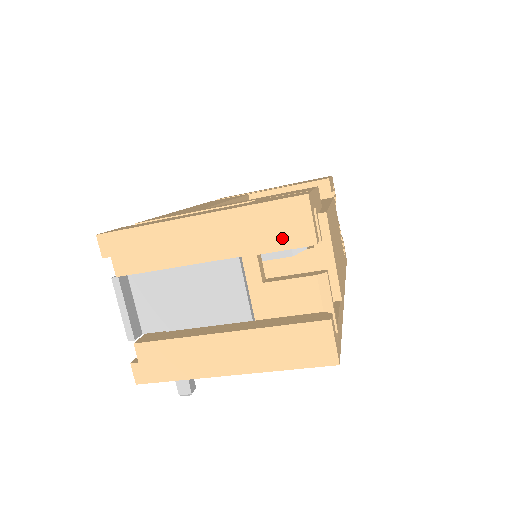
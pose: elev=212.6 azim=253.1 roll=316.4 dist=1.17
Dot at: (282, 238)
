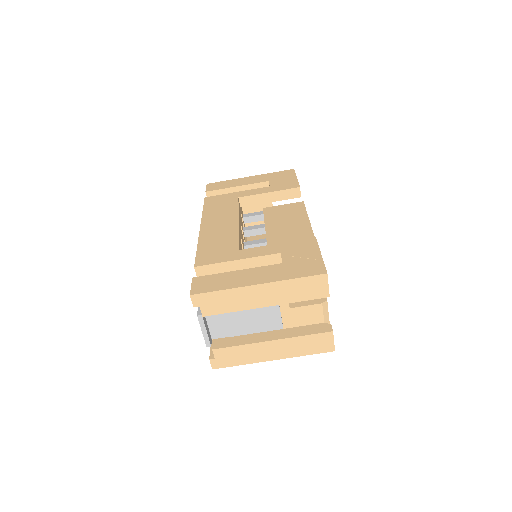
Dot at: (310, 295)
